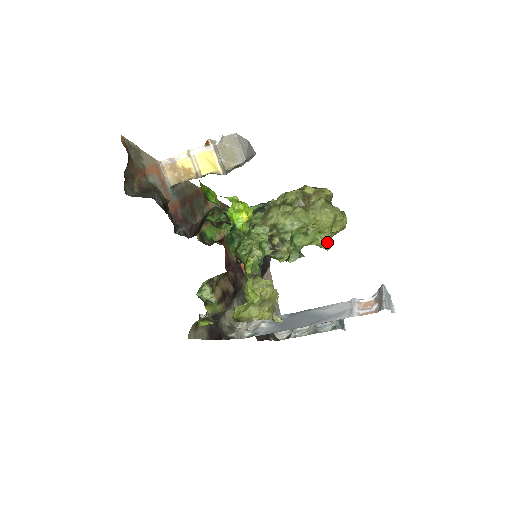
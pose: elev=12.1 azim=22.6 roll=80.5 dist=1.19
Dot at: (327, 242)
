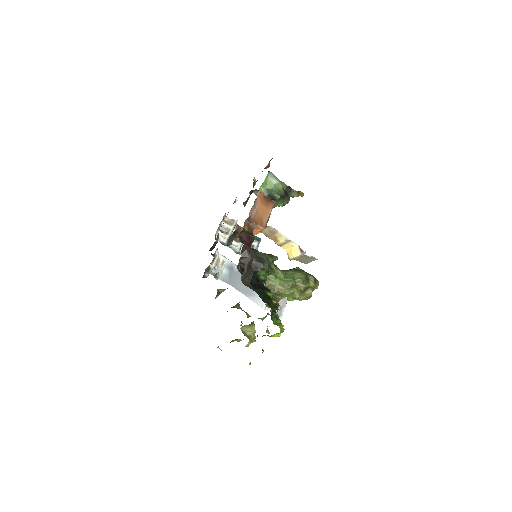
Dot at: (292, 300)
